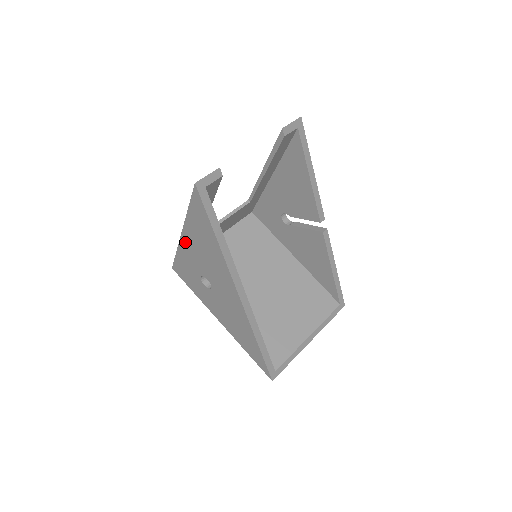
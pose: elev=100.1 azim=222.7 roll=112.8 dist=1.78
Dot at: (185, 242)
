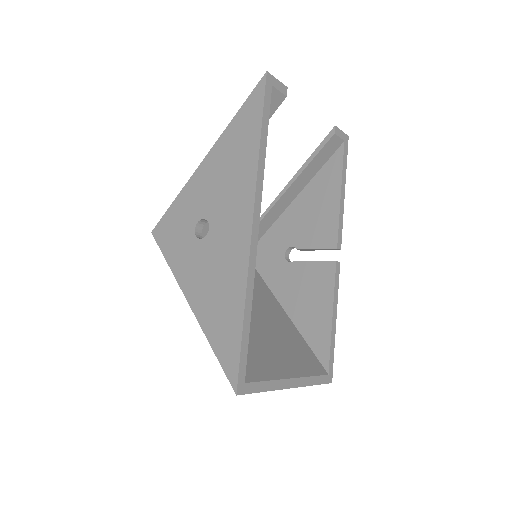
Dot at: (202, 171)
